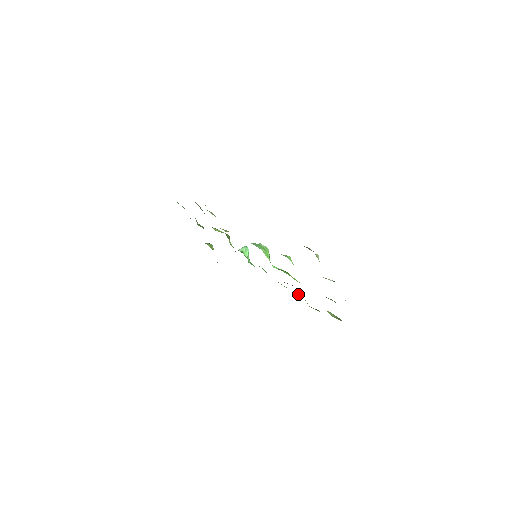
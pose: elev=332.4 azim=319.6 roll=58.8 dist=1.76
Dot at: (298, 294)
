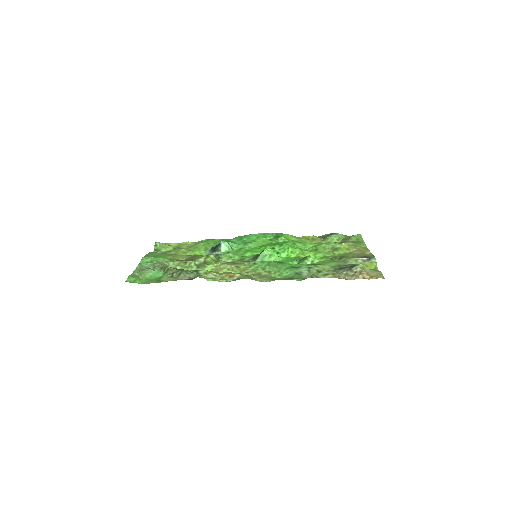
Dot at: (290, 239)
